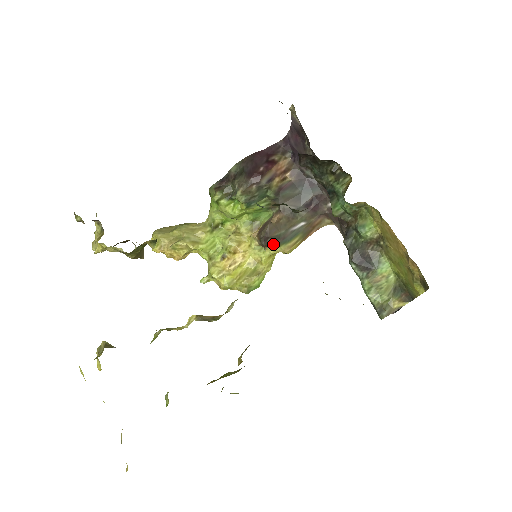
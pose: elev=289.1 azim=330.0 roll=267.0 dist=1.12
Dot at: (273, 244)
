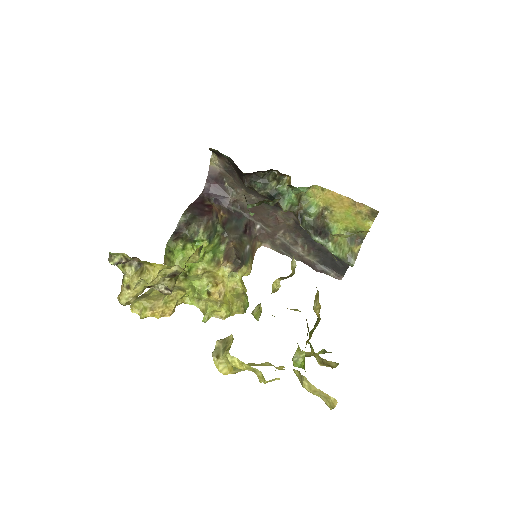
Dot at: (242, 265)
